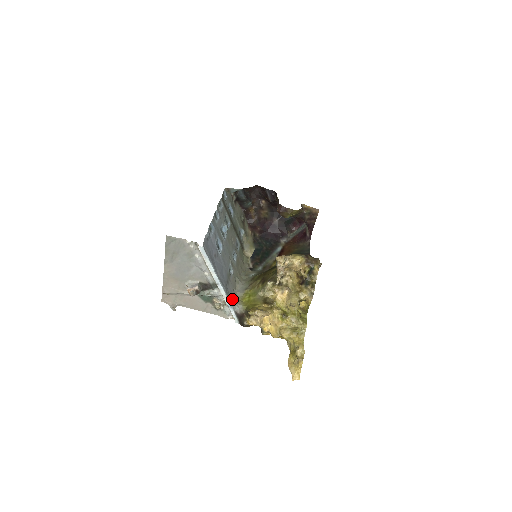
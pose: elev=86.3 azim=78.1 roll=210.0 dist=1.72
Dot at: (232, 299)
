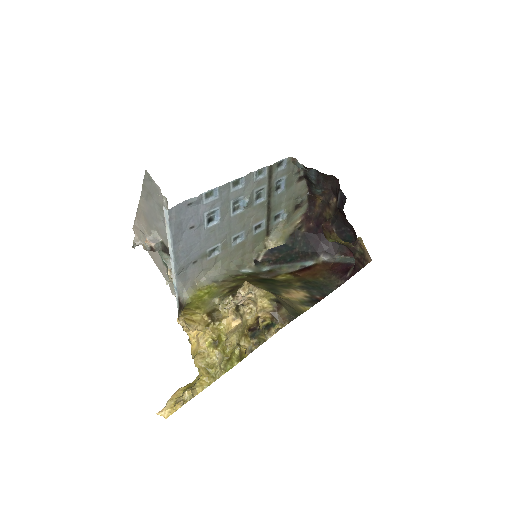
Dot at: (185, 282)
